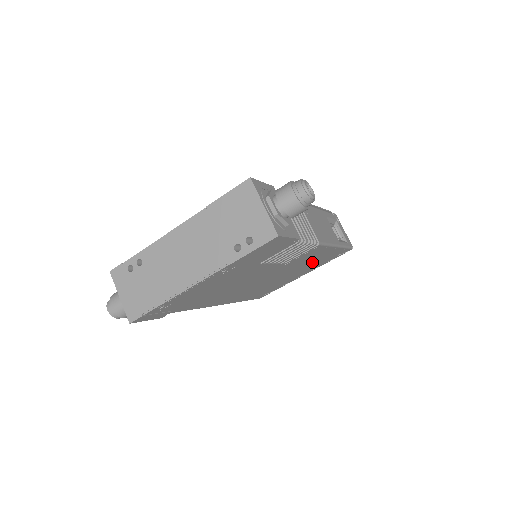
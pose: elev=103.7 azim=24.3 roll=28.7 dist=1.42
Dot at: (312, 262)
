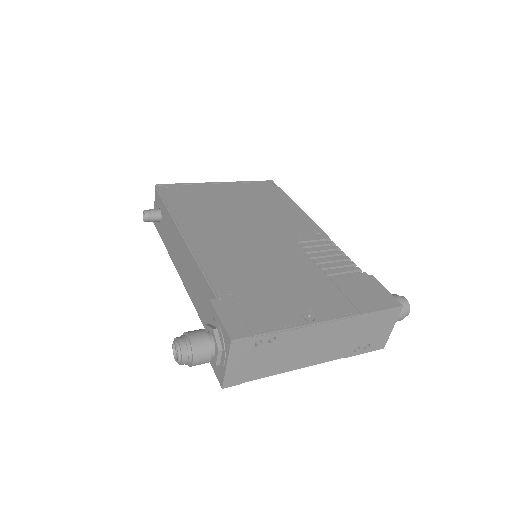
Dot at: occluded
